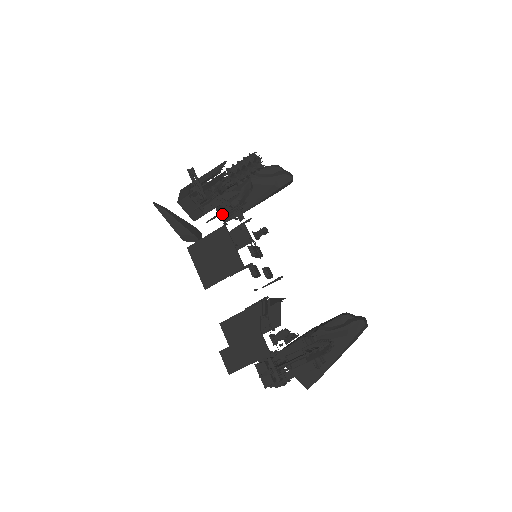
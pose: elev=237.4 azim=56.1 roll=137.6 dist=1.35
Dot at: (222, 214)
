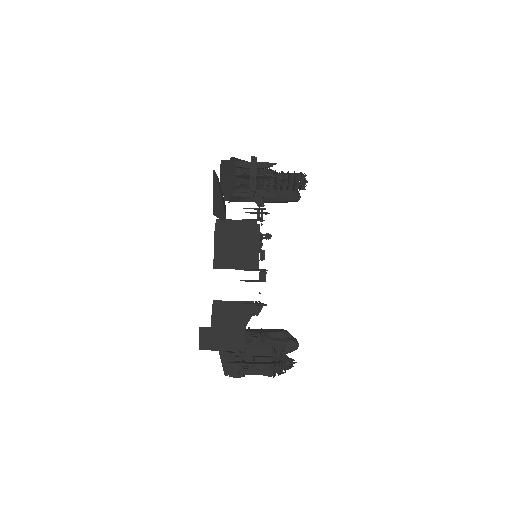
Dot at: (233, 196)
